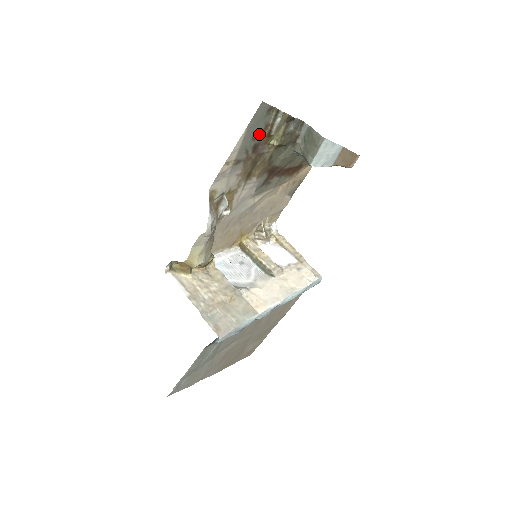
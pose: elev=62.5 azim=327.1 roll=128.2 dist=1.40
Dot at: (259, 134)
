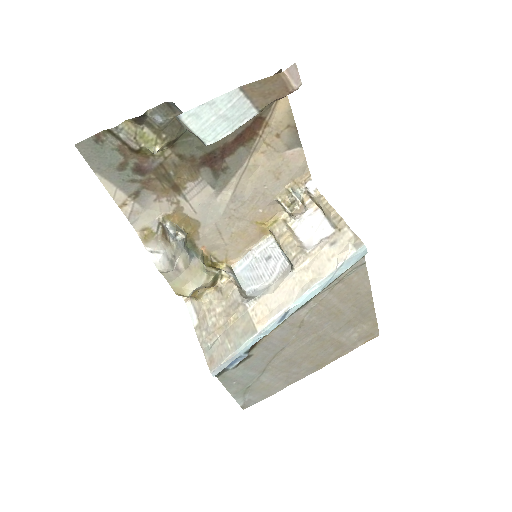
Dot at: (123, 161)
